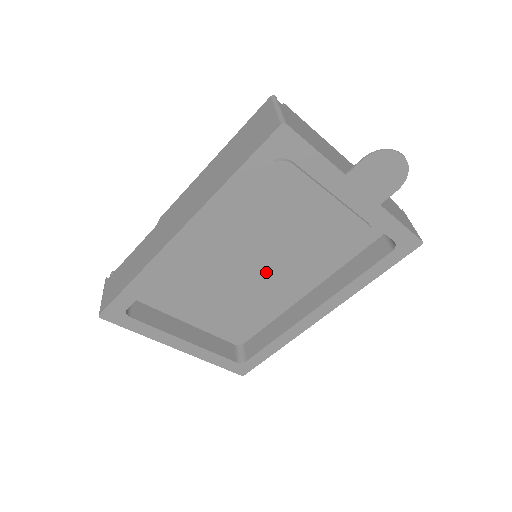
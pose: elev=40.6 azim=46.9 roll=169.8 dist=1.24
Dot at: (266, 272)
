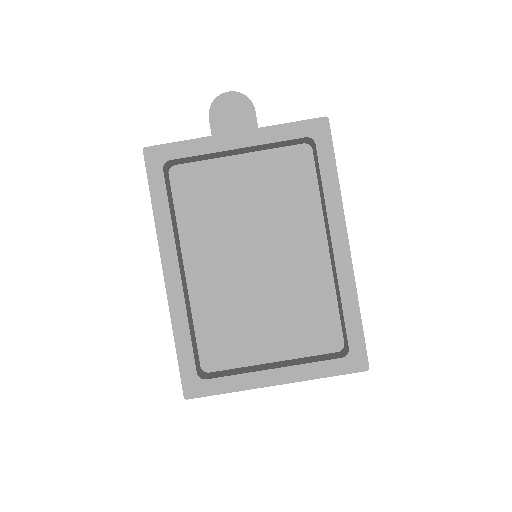
Dot at: (270, 257)
